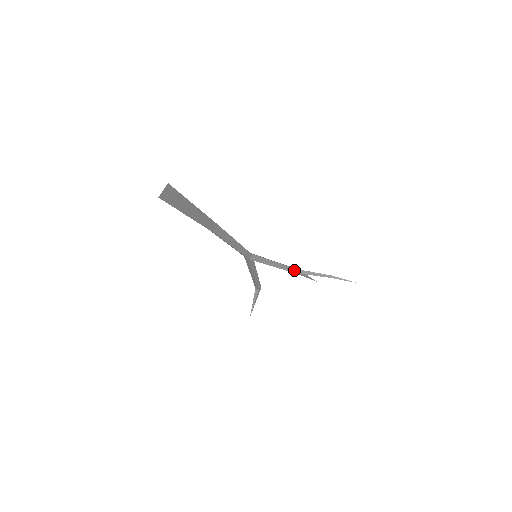
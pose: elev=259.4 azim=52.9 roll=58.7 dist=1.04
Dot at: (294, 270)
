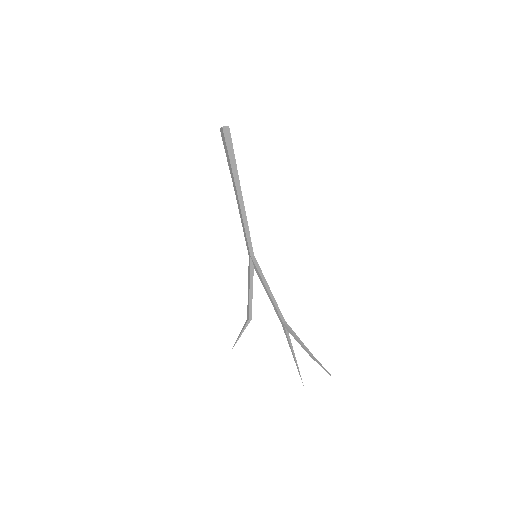
Dot at: (281, 316)
